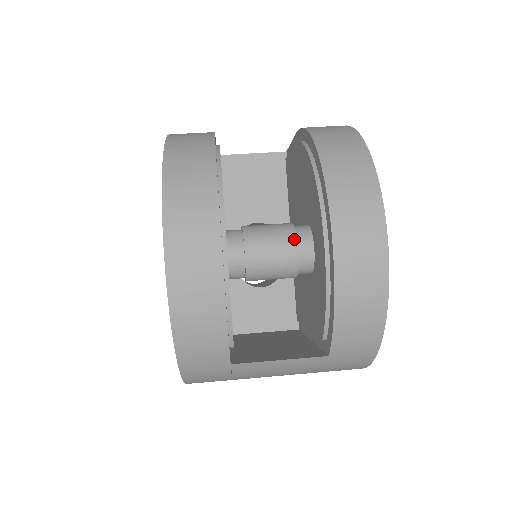
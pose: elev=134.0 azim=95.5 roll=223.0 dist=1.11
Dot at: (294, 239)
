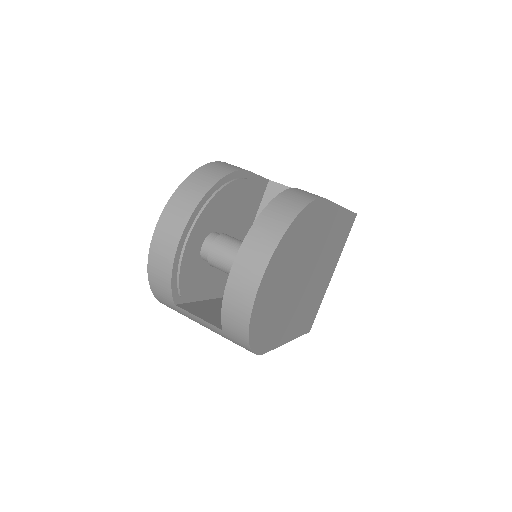
Dot at: occluded
